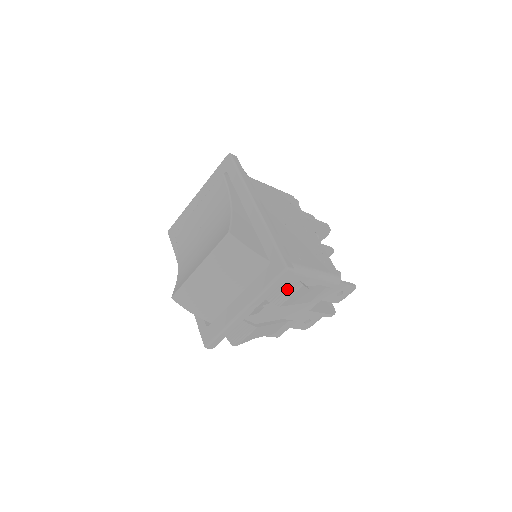
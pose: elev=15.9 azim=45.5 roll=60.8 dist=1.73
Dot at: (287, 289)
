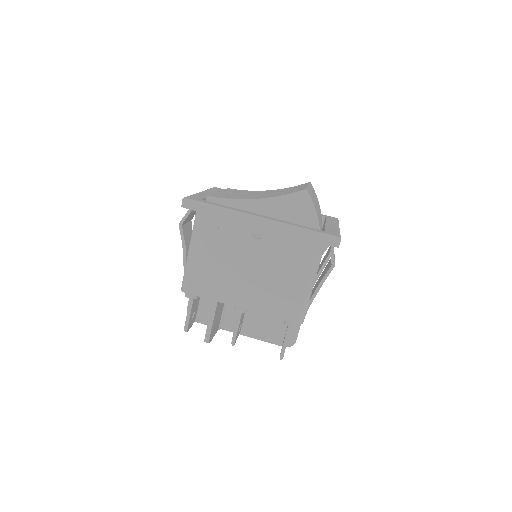
Dot at: occluded
